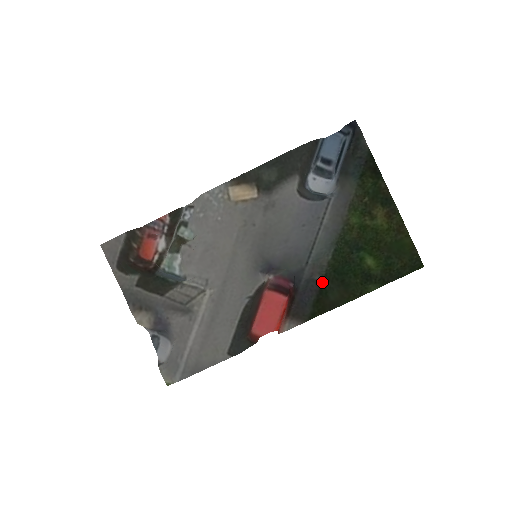
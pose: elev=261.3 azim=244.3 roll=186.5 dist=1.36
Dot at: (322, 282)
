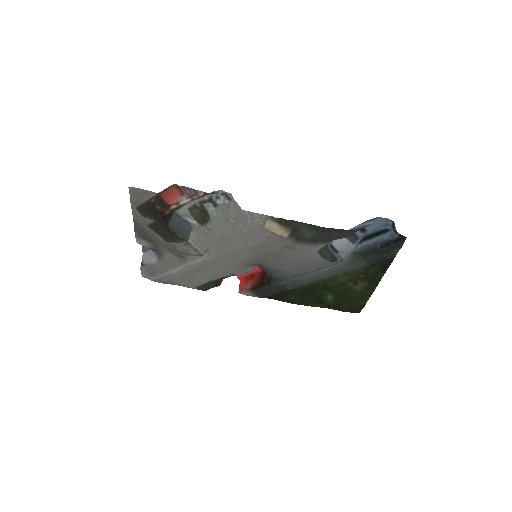
Dot at: (289, 290)
